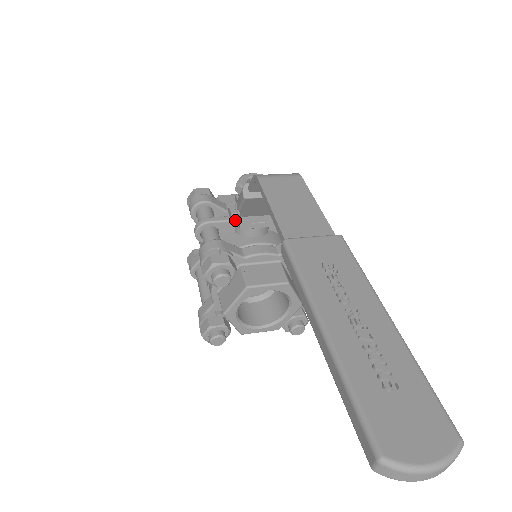
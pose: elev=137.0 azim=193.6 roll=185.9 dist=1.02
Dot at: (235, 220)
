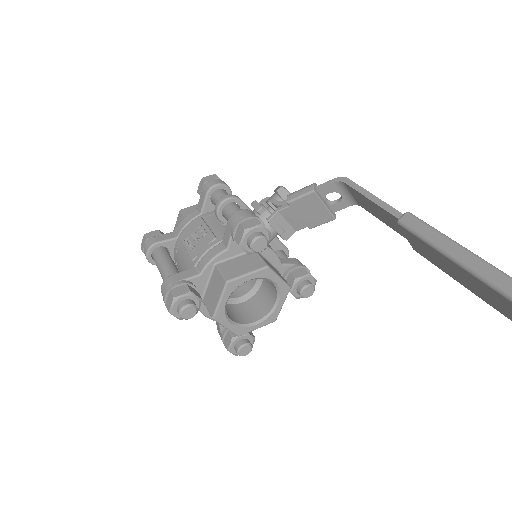
Dot at: (256, 215)
